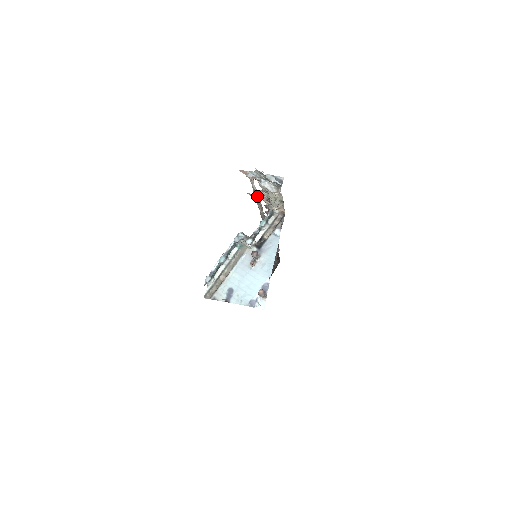
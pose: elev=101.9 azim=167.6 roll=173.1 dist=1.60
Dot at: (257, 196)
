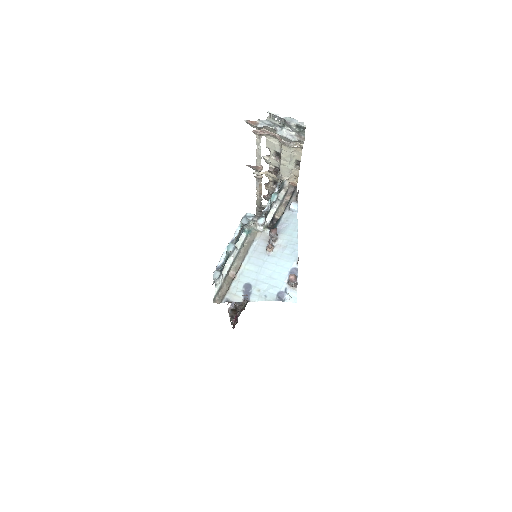
Dot at: (260, 167)
